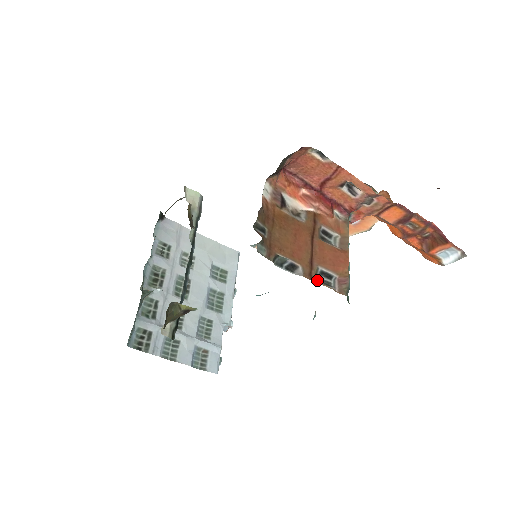
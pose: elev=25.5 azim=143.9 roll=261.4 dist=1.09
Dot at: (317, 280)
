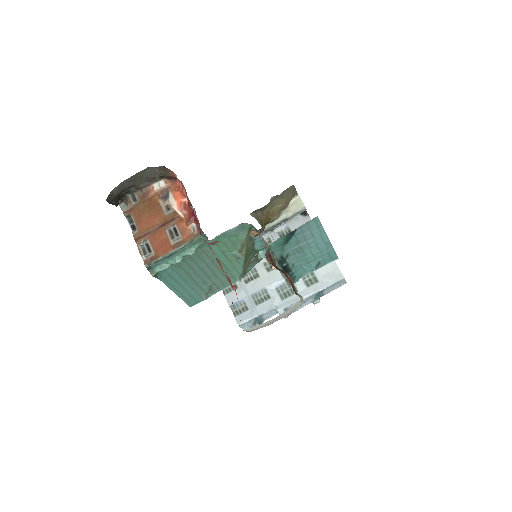
Dot at: (139, 244)
